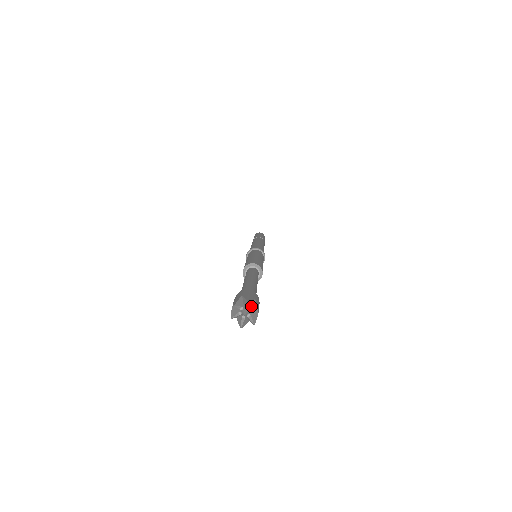
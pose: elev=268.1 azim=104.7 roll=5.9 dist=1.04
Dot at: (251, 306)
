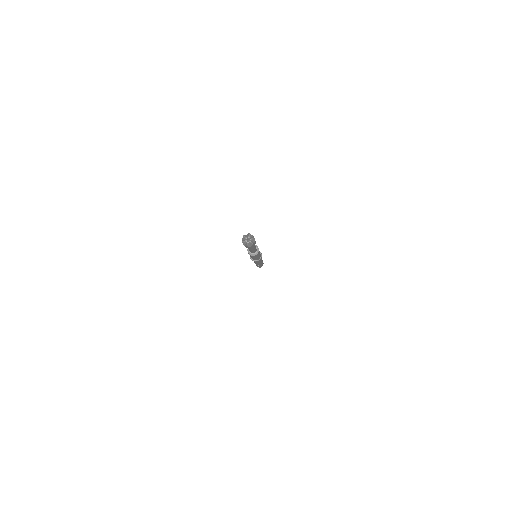
Dot at: (252, 241)
